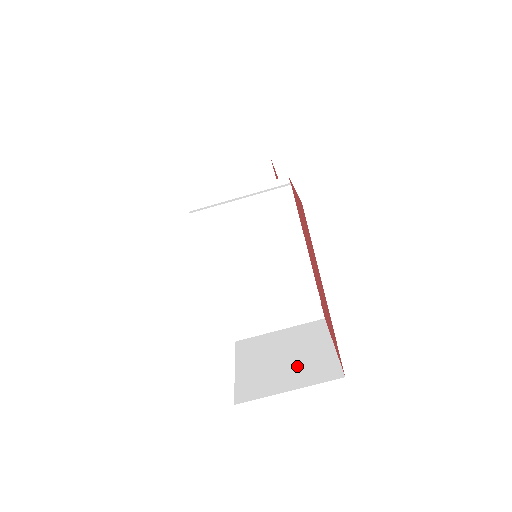
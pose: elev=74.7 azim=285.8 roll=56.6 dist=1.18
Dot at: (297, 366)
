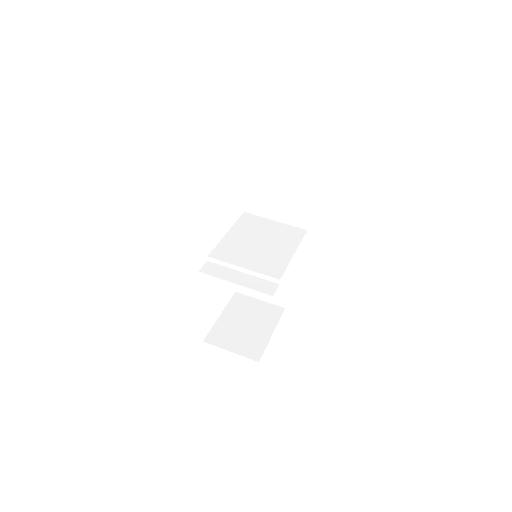
Dot at: occluded
